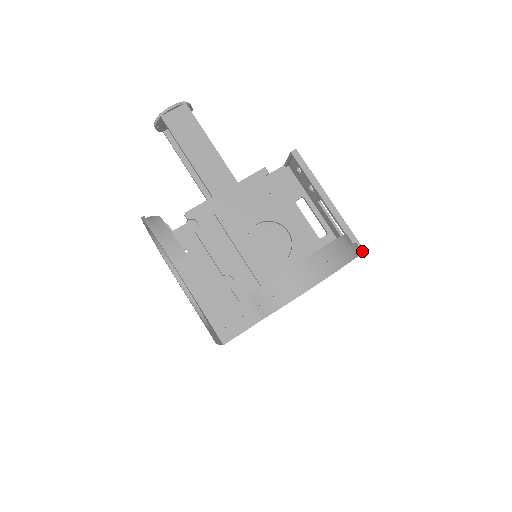
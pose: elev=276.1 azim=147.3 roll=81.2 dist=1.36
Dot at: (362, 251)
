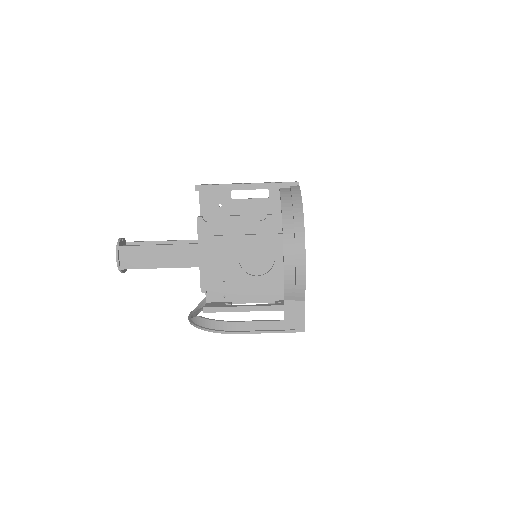
Dot at: occluded
